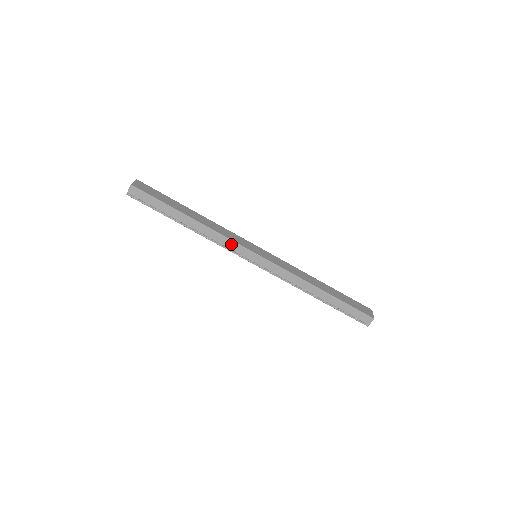
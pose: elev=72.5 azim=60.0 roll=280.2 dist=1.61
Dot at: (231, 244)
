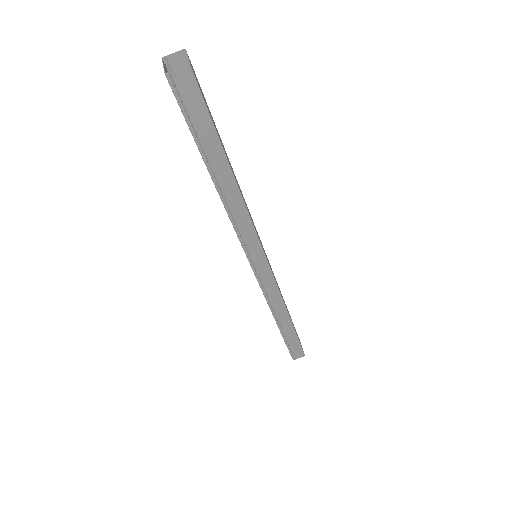
Dot at: (251, 236)
